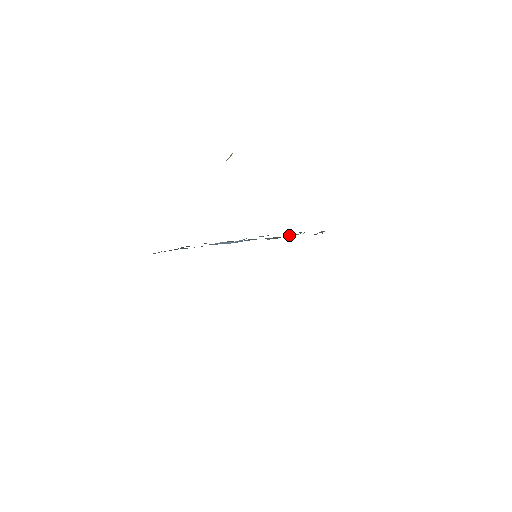
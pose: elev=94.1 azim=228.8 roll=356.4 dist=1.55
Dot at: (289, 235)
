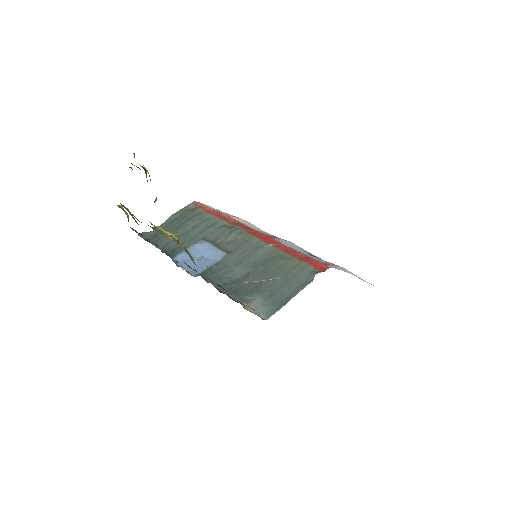
Dot at: (265, 269)
